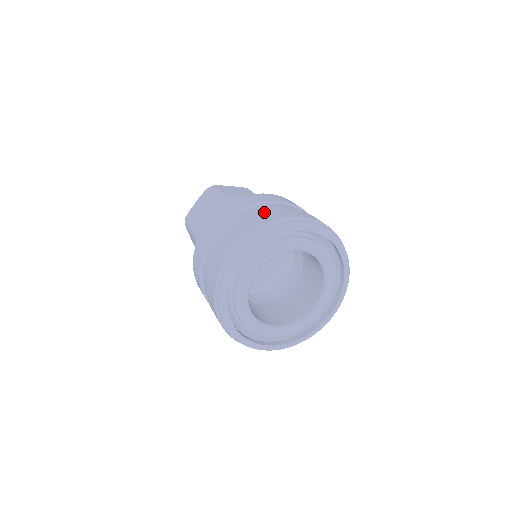
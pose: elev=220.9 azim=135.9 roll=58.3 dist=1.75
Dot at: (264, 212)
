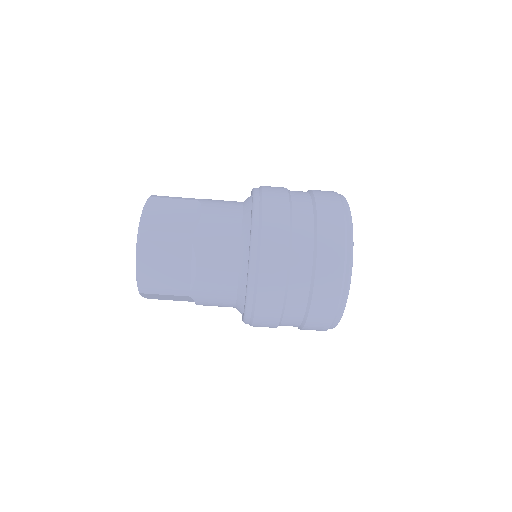
Dot at: (320, 231)
